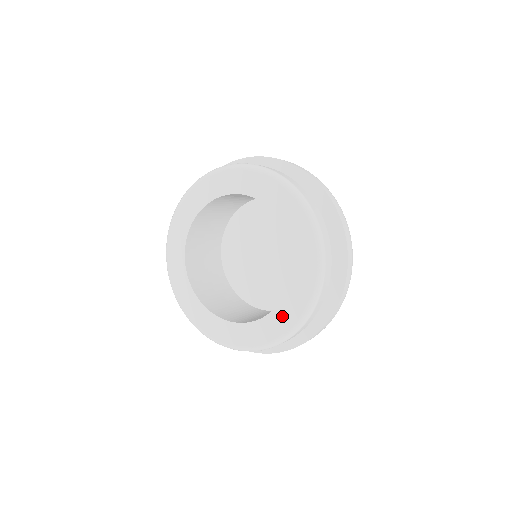
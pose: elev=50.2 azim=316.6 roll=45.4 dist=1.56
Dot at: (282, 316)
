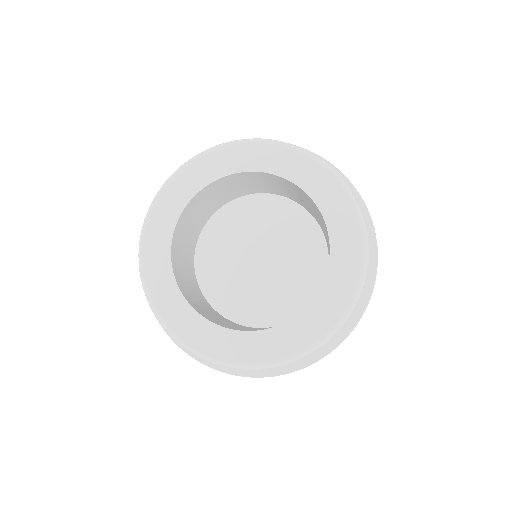
Dot at: (343, 256)
